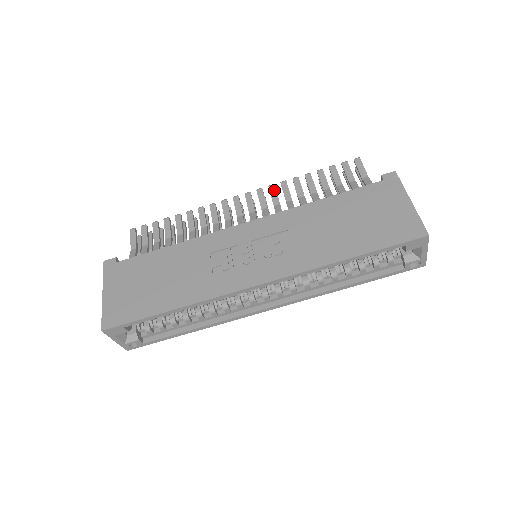
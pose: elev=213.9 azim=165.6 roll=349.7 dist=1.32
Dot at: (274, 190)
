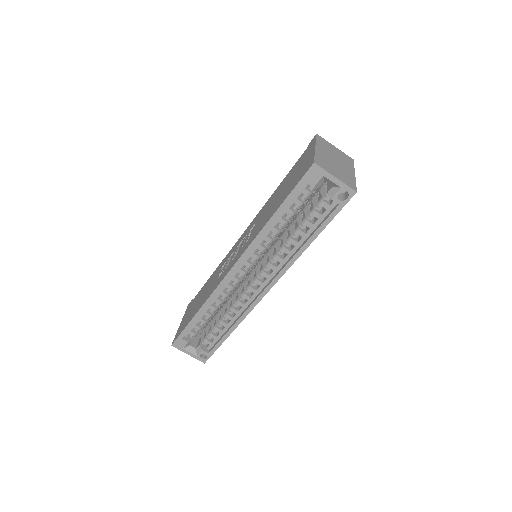
Dot at: occluded
